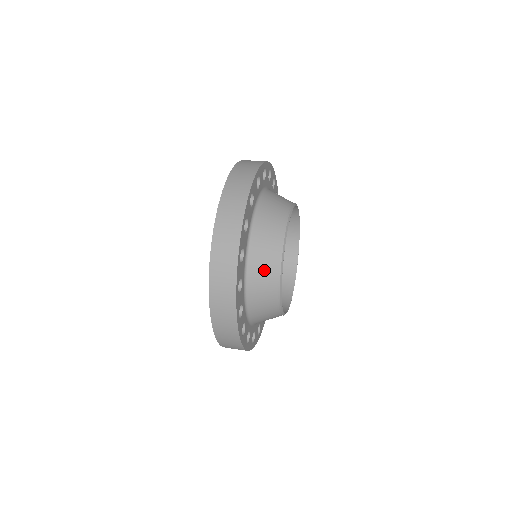
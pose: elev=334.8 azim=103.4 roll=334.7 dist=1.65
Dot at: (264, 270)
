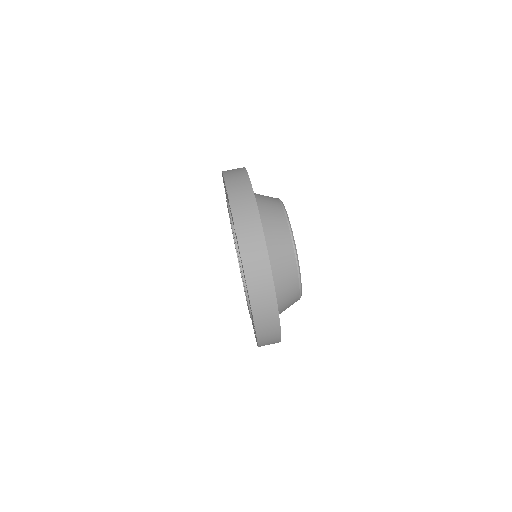
Dot at: (287, 279)
